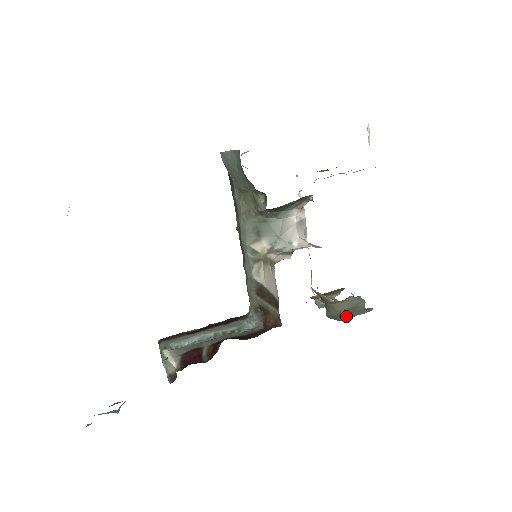
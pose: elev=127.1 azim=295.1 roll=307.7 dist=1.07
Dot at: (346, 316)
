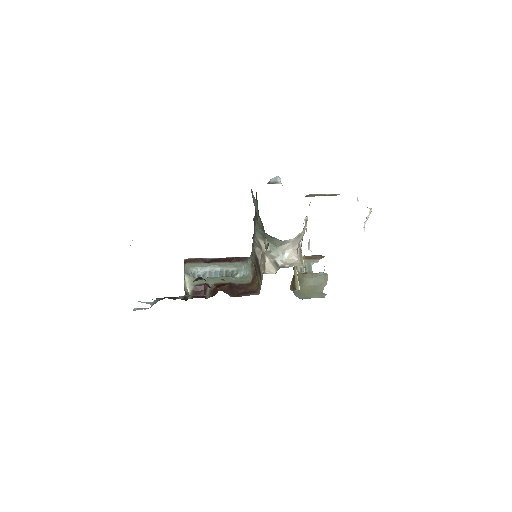
Dot at: (306, 294)
